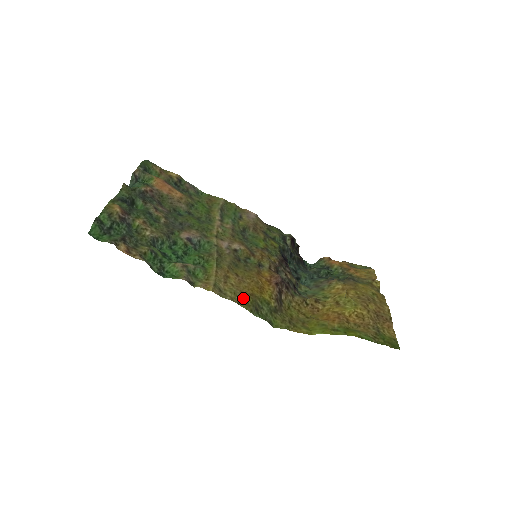
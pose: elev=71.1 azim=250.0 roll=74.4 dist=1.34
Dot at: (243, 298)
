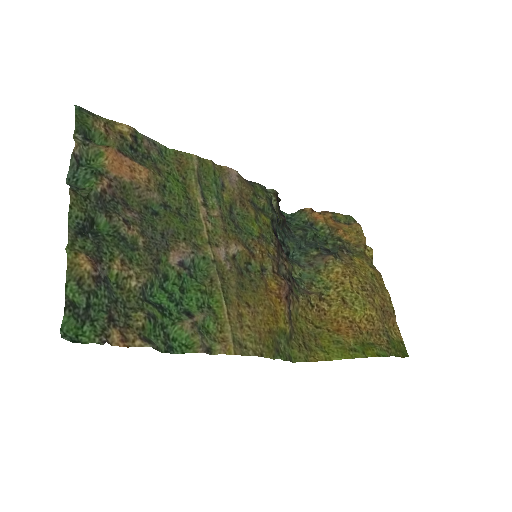
Dot at: (264, 343)
